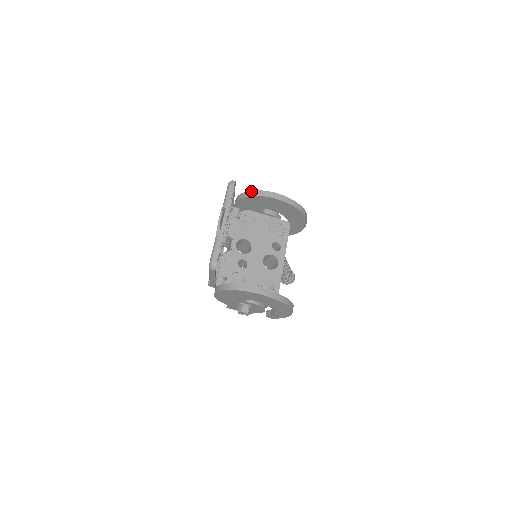
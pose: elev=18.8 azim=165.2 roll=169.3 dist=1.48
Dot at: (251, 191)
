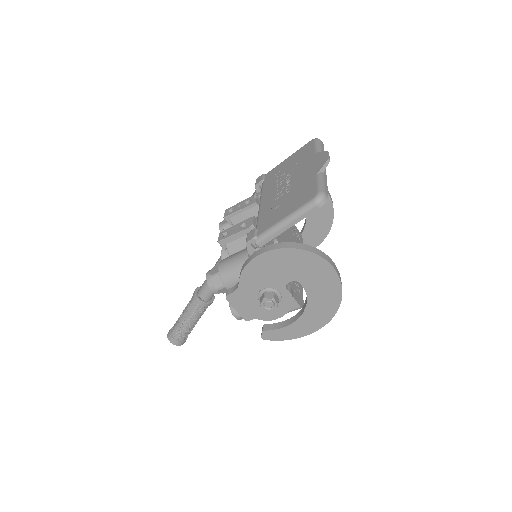
Dot at: occluded
